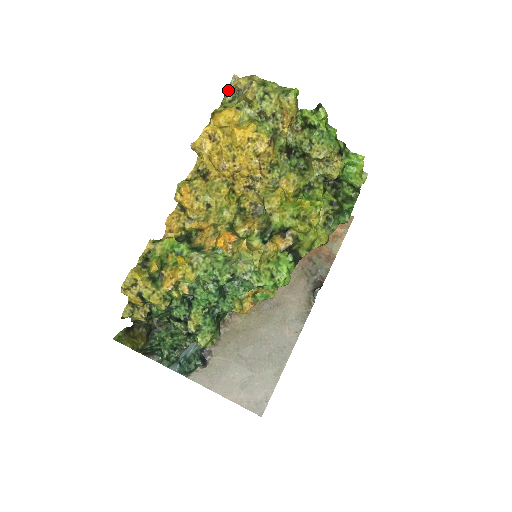
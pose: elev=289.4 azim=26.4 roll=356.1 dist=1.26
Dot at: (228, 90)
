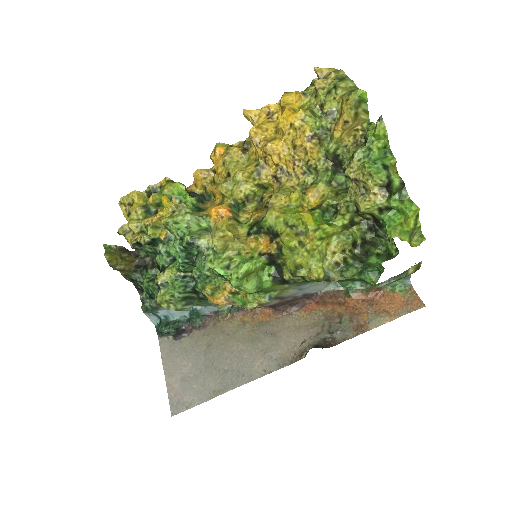
Dot at: (316, 79)
